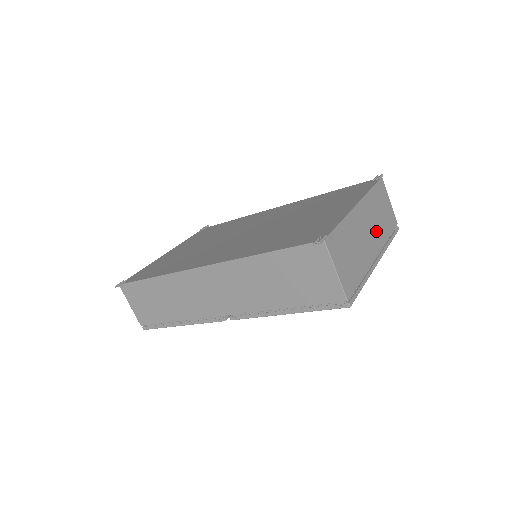
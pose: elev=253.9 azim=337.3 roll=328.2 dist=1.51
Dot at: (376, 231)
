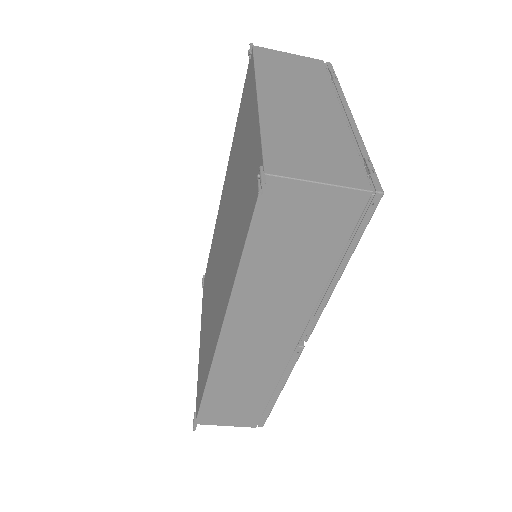
Dot at: (310, 93)
